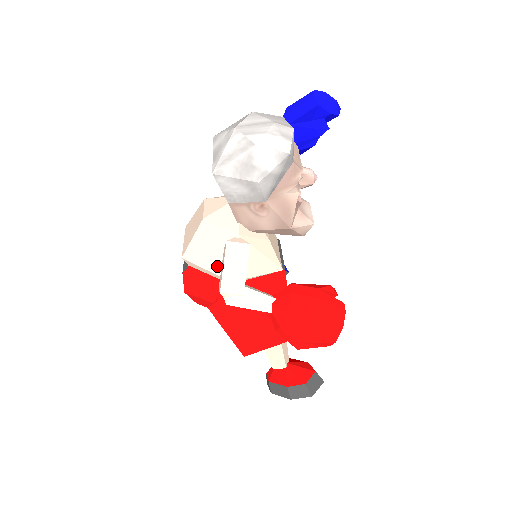
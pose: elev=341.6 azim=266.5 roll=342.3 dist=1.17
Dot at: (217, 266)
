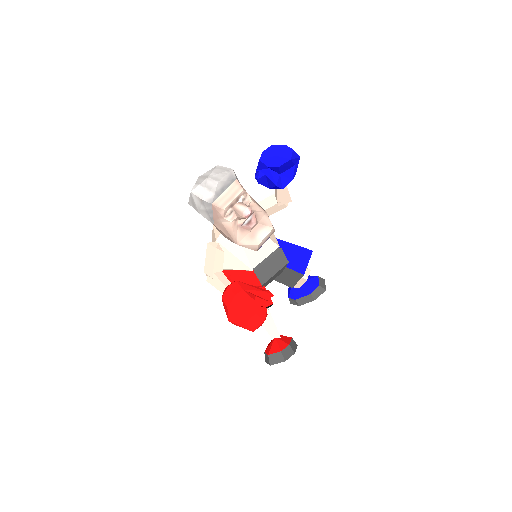
Dot at: occluded
